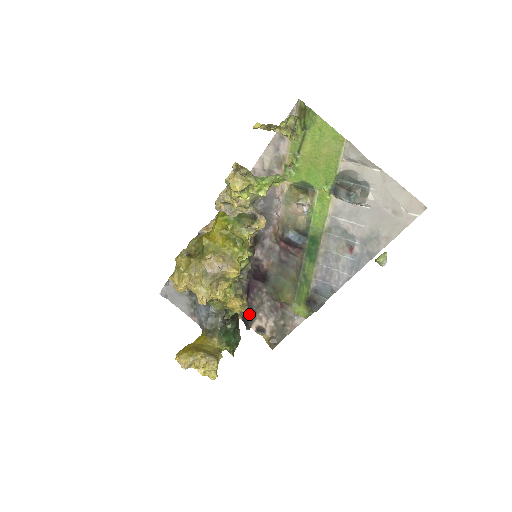
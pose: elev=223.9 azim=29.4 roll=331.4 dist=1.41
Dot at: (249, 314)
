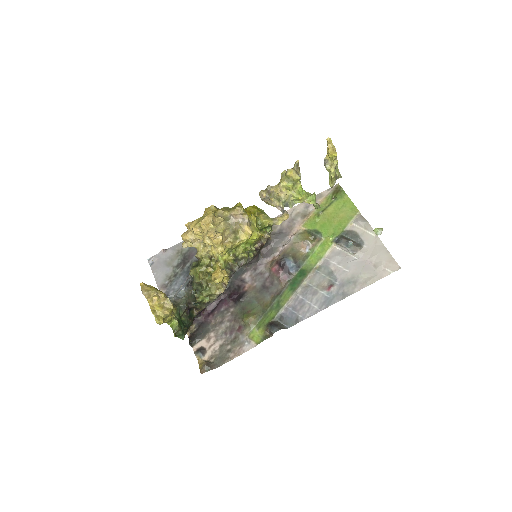
Dot at: (200, 332)
